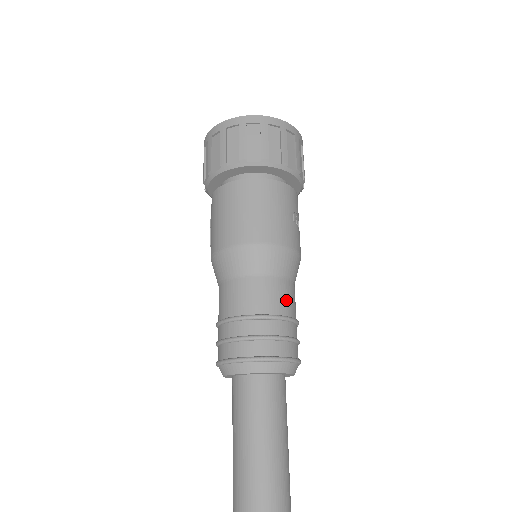
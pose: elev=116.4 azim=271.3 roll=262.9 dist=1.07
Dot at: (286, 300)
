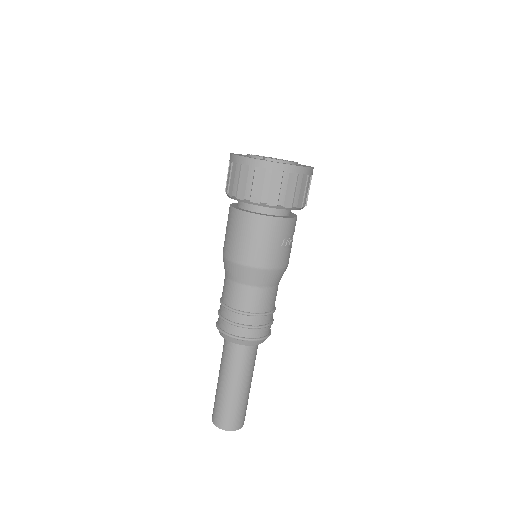
Dot at: (263, 302)
